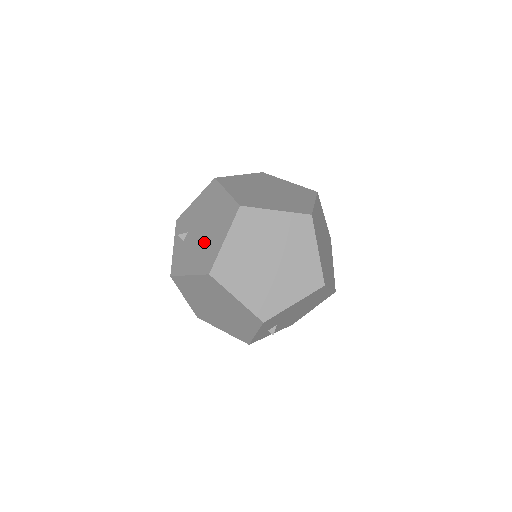
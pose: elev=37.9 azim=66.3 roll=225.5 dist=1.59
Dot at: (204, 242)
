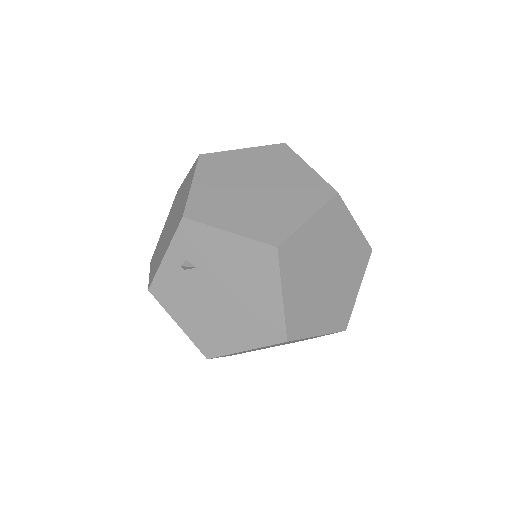
Dot at: (217, 317)
